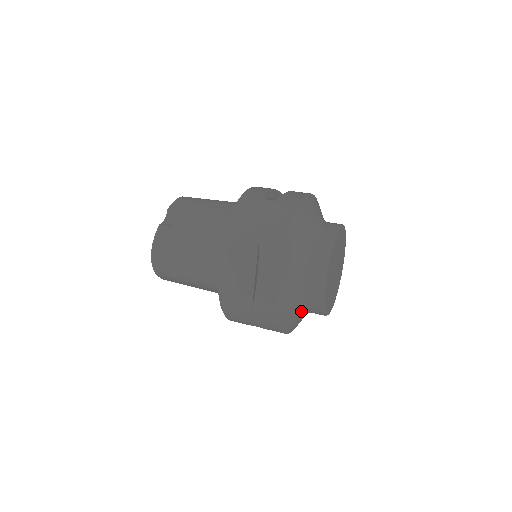
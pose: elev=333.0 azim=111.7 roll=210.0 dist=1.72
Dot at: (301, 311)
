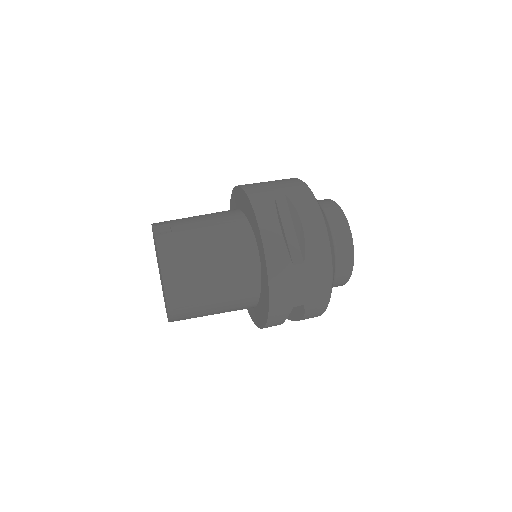
Dot at: (334, 271)
